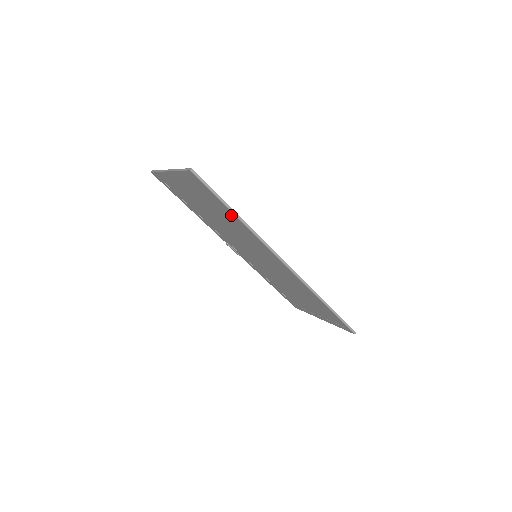
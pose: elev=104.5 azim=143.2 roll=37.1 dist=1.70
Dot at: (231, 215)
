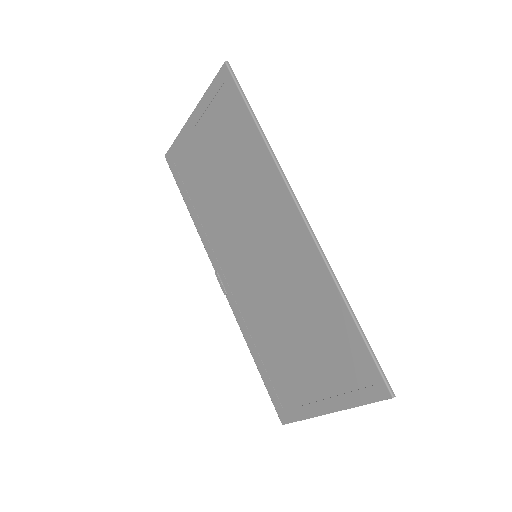
Dot at: (251, 135)
